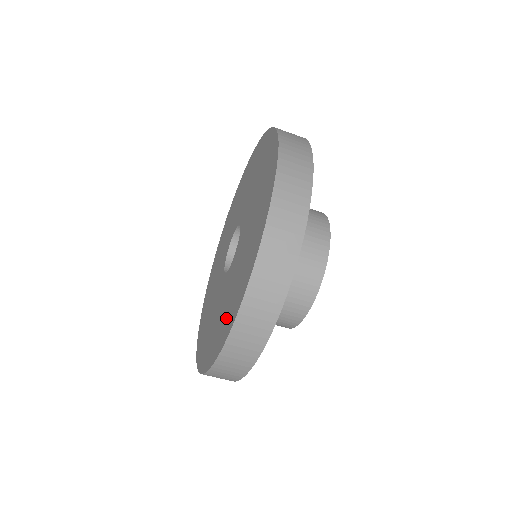
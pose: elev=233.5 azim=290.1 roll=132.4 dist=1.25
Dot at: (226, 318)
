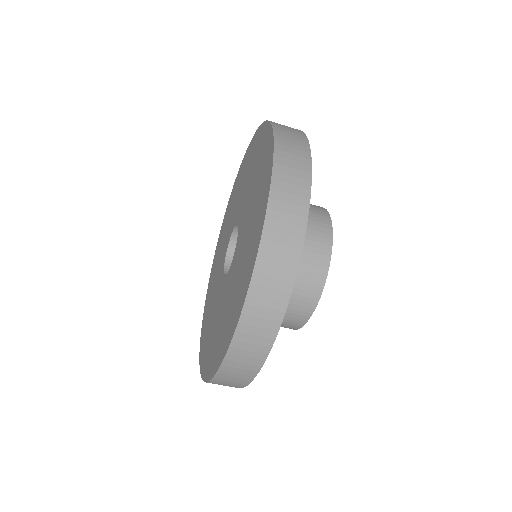
Dot at: (255, 227)
